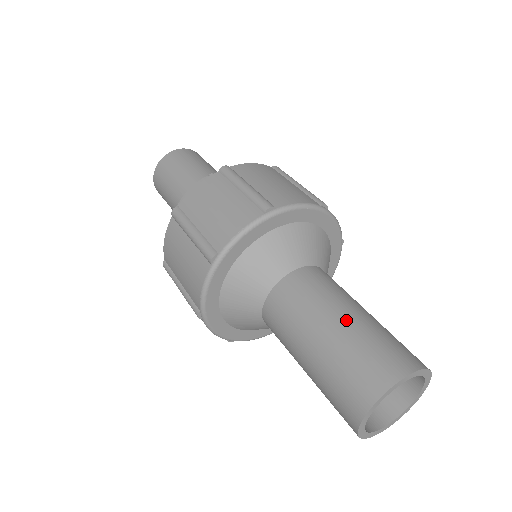
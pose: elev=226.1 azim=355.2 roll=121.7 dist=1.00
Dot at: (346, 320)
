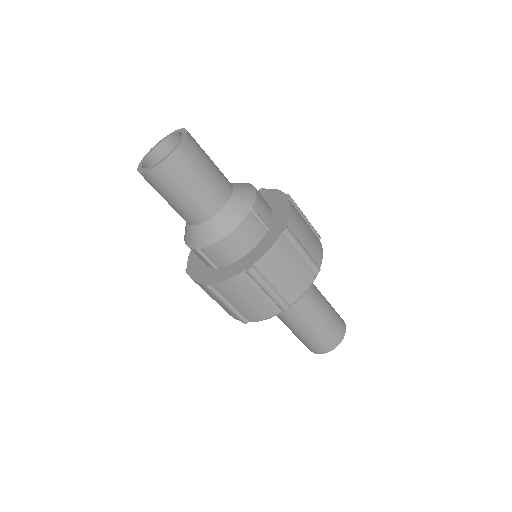
Dot at: (326, 313)
